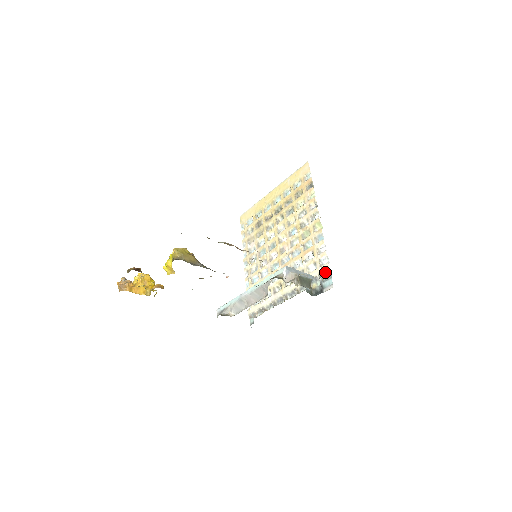
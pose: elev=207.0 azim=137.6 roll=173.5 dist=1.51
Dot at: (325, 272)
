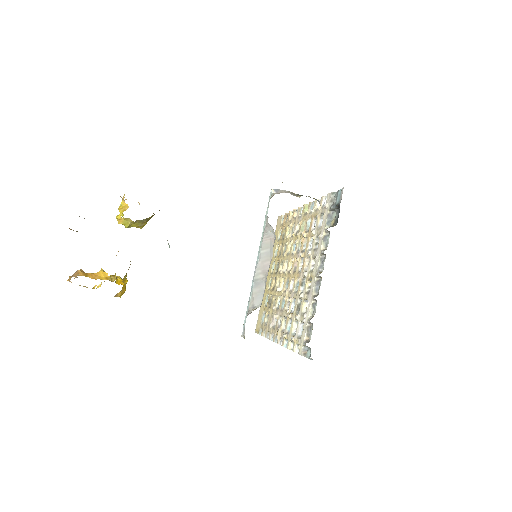
Dot at: (331, 200)
